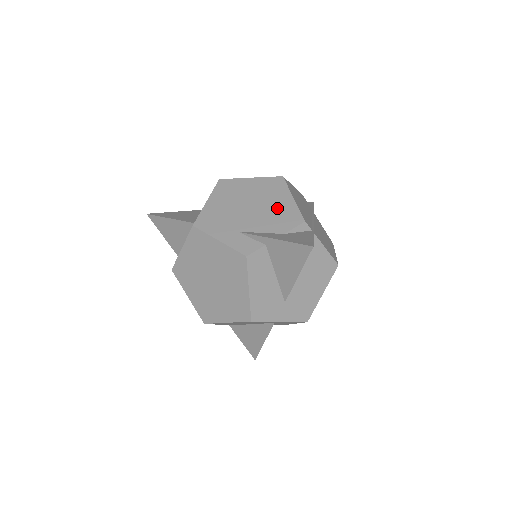
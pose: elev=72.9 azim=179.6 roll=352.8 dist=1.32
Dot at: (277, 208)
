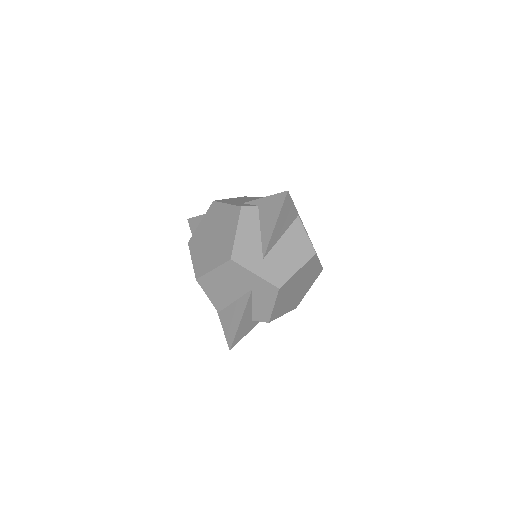
Dot at: occluded
